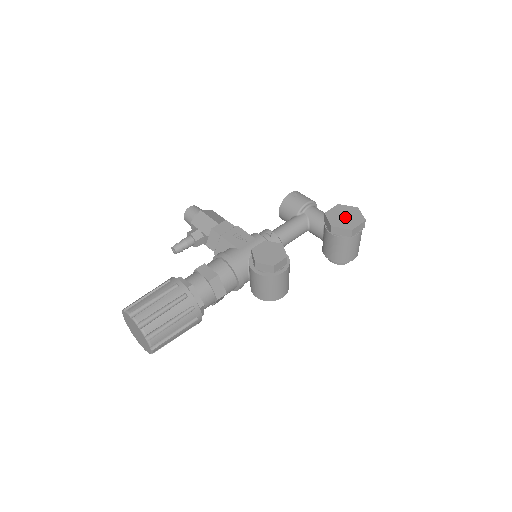
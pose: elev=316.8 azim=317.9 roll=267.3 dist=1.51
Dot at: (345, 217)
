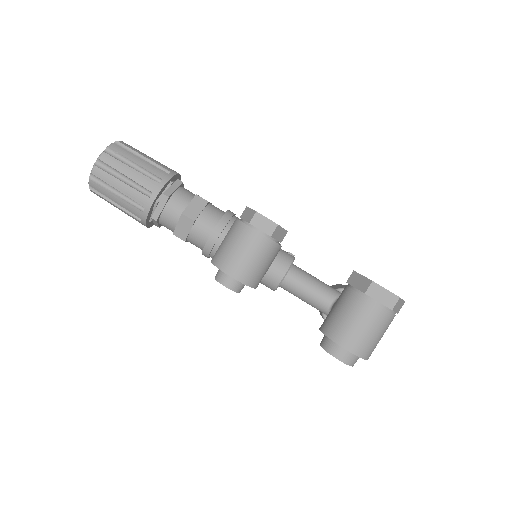
Dot at: occluded
